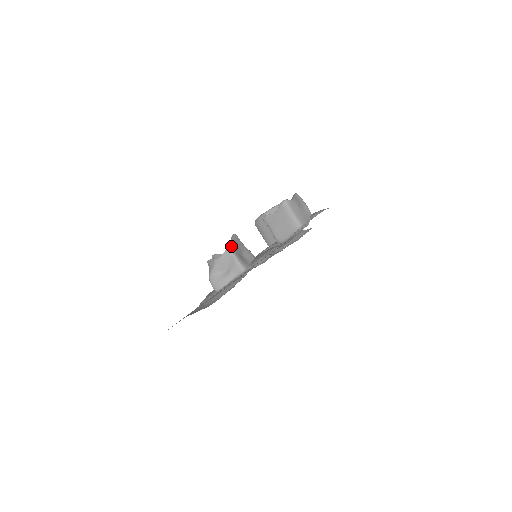
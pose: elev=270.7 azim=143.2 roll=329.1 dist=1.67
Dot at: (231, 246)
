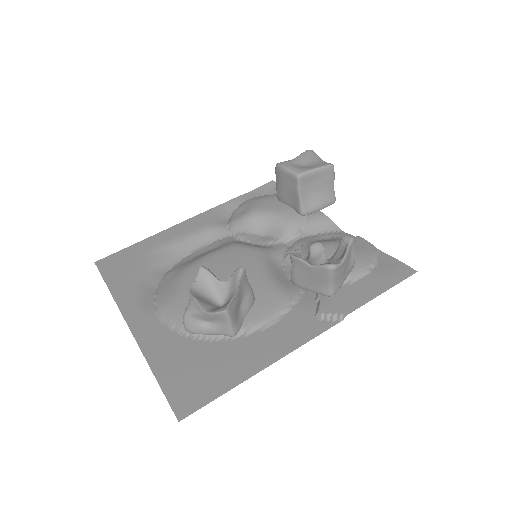
Dot at: (231, 305)
